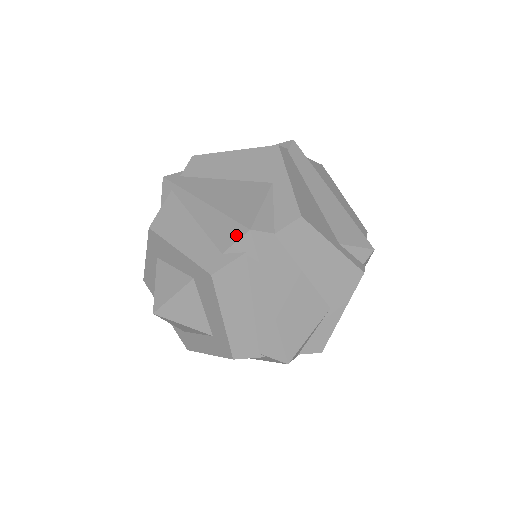
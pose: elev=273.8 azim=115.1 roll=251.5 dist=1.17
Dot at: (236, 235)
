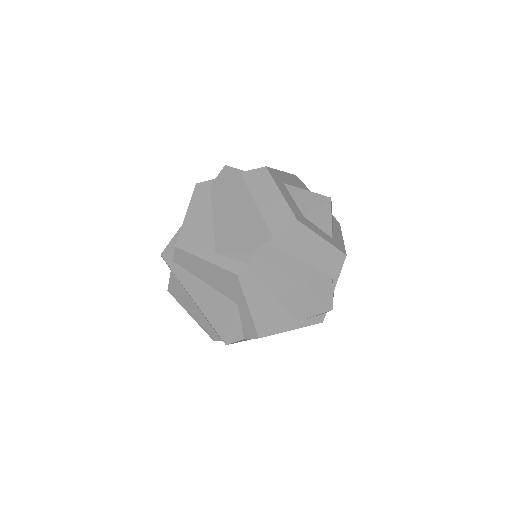
Dot at: occluded
